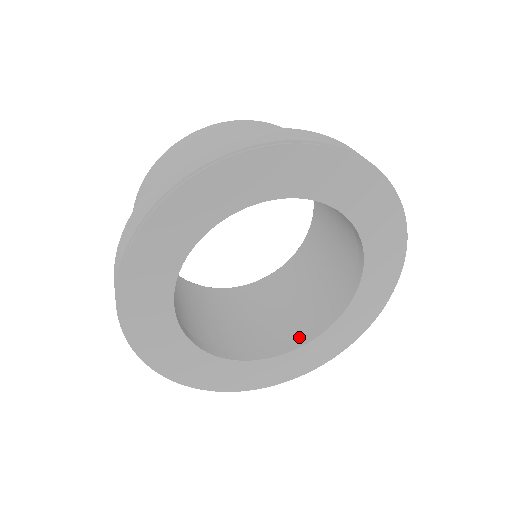
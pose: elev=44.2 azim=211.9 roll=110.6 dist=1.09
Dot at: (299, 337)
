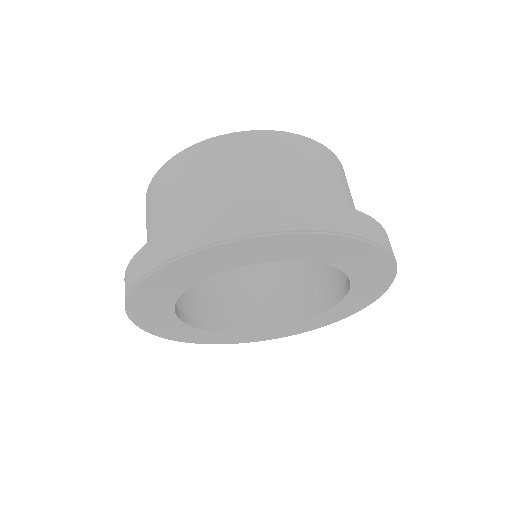
Dot at: (261, 319)
